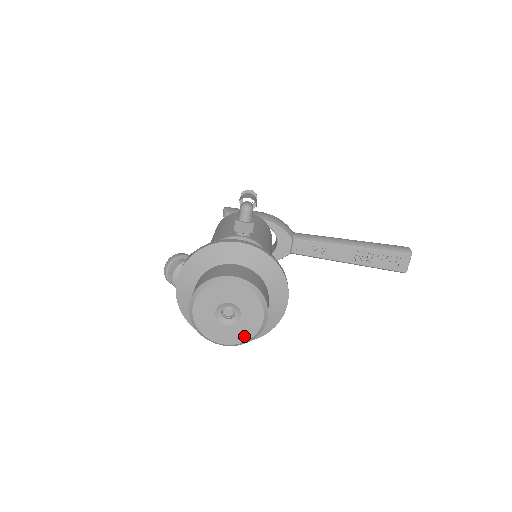
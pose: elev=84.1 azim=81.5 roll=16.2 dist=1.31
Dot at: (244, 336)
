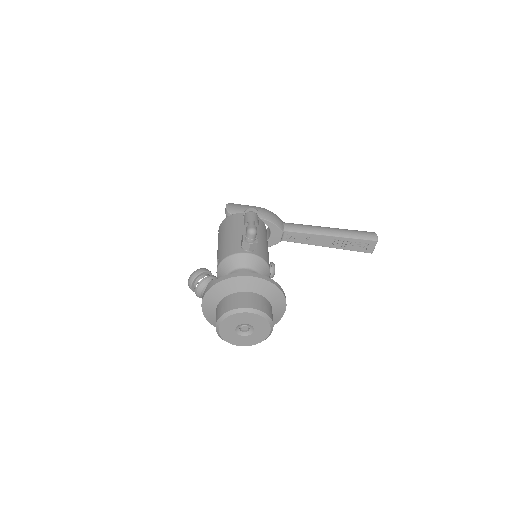
Dot at: (255, 341)
